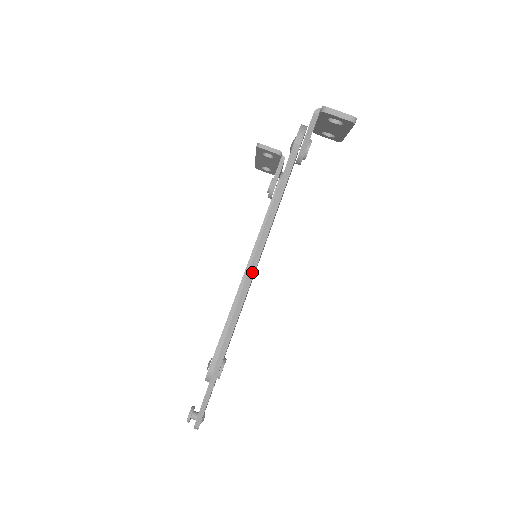
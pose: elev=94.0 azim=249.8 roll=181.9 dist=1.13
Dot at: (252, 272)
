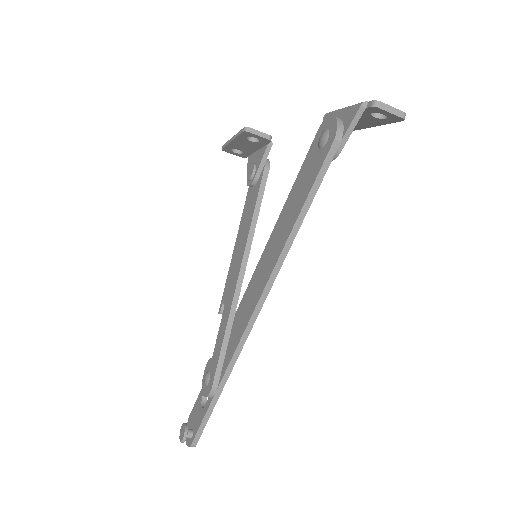
Dot at: (272, 279)
